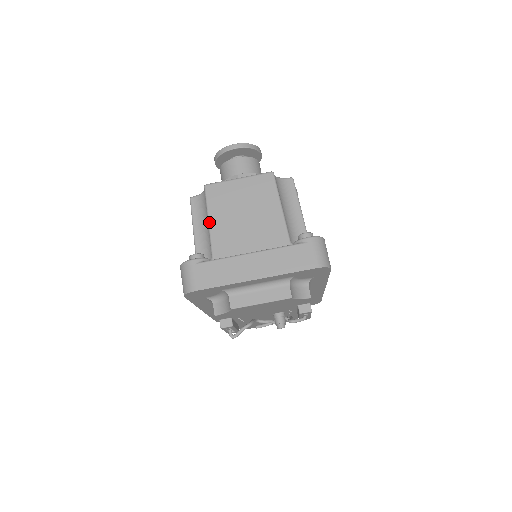
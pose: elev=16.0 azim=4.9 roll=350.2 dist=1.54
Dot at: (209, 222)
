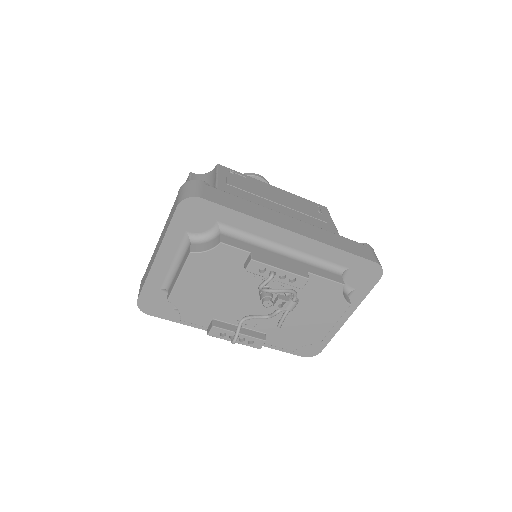
Dot at: occluded
